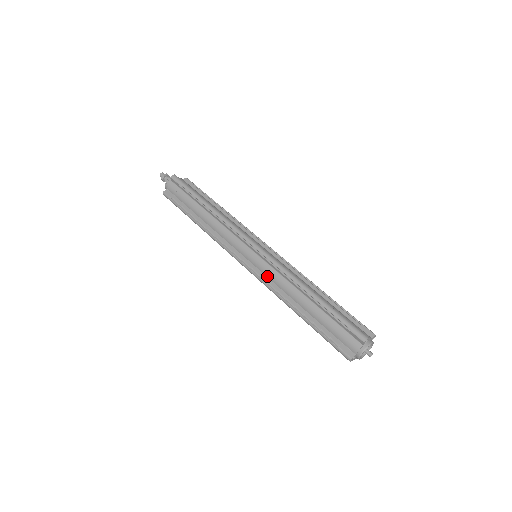
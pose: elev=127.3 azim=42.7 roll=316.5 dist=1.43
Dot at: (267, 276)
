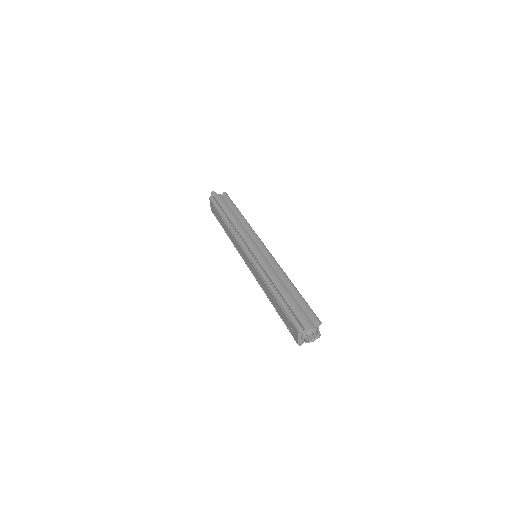
Dot at: (261, 264)
